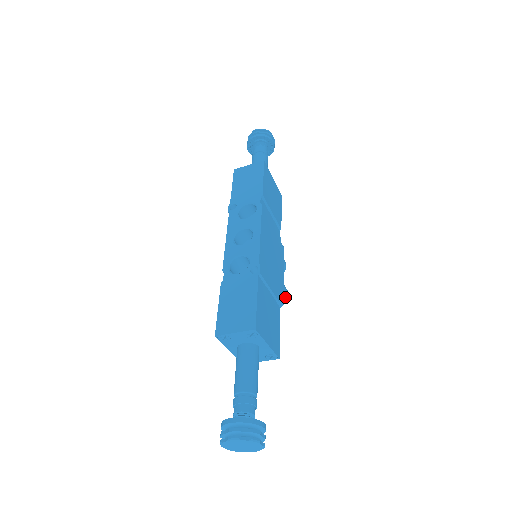
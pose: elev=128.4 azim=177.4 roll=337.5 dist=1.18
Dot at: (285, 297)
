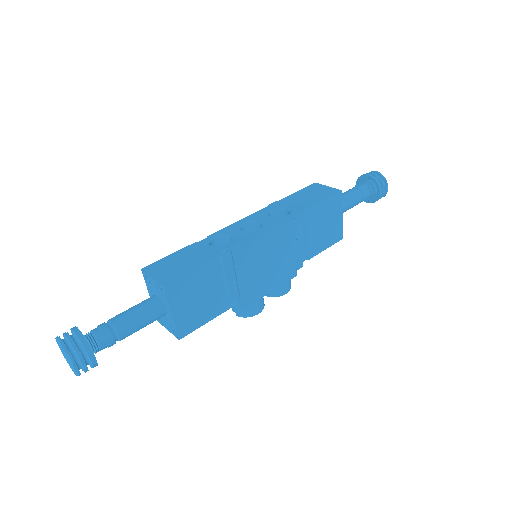
Dot at: (252, 311)
